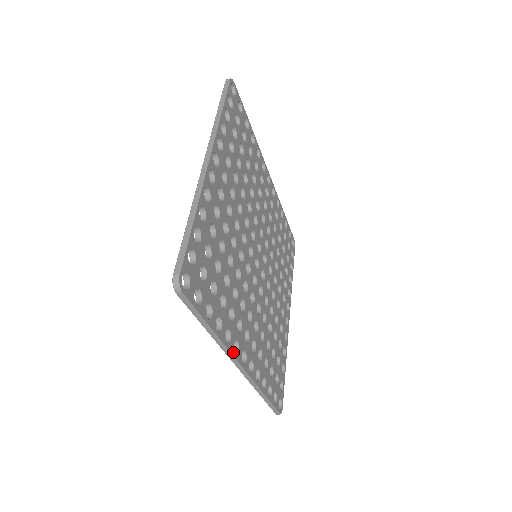
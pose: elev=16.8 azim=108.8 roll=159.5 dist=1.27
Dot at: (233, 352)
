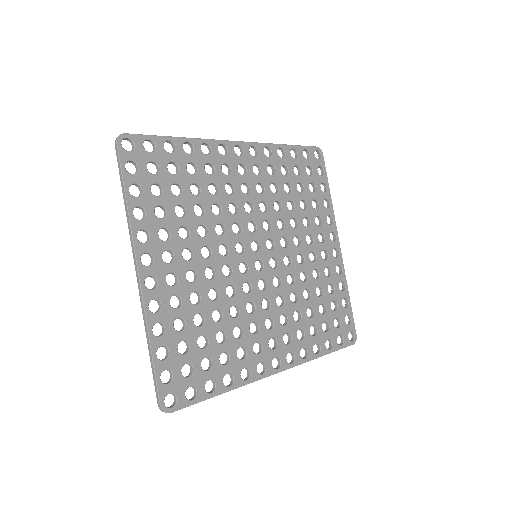
Dot at: (258, 377)
